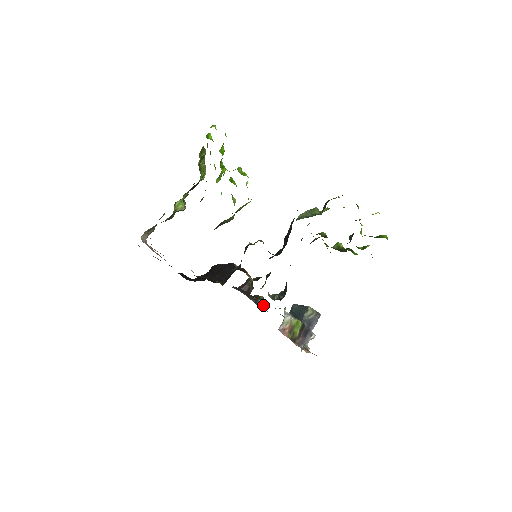
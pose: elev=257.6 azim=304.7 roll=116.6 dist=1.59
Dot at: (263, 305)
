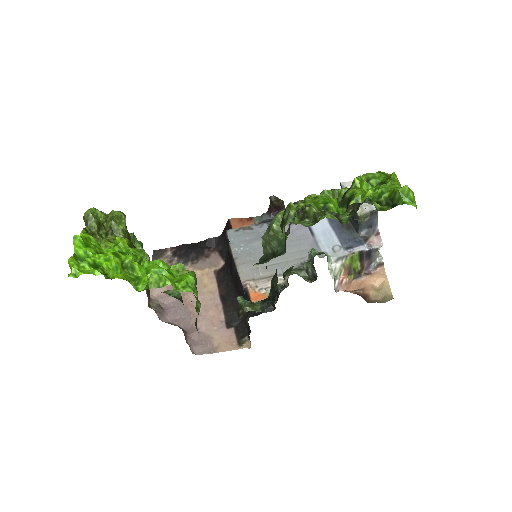
Dot at: occluded
